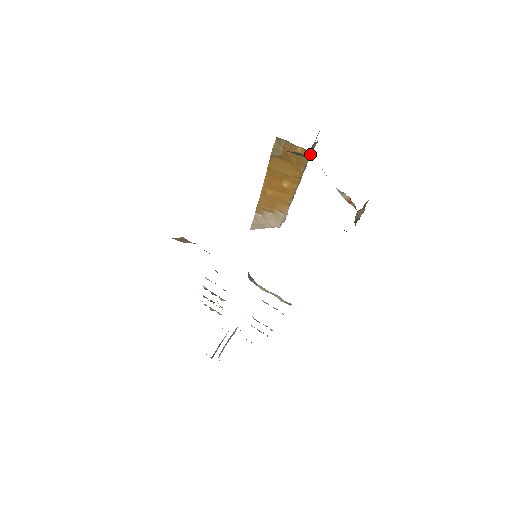
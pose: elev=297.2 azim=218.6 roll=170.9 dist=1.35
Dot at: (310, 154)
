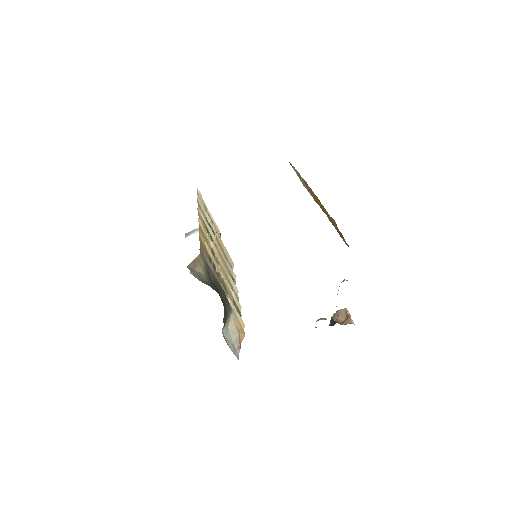
Dot at: occluded
